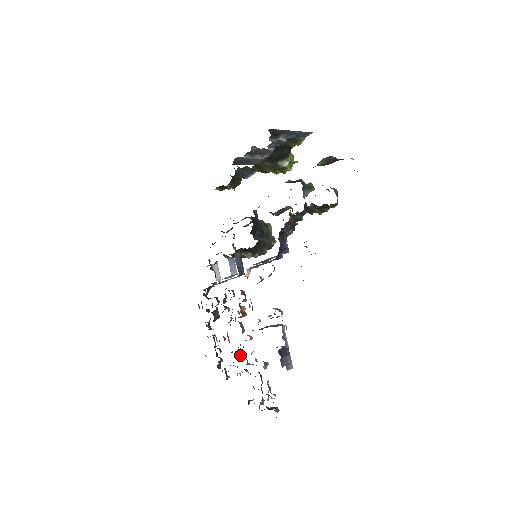
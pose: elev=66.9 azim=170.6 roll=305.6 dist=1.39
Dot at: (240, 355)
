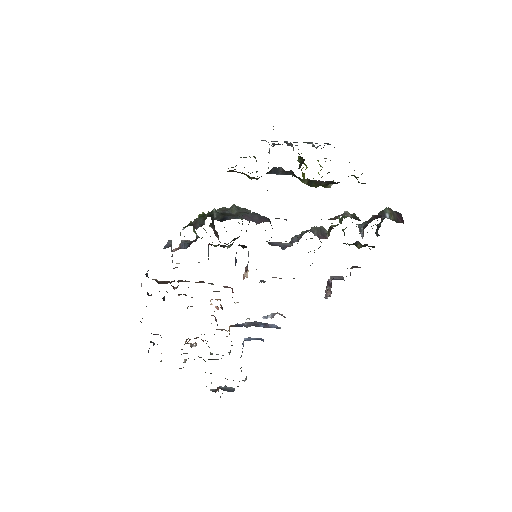
Dot at: occluded
